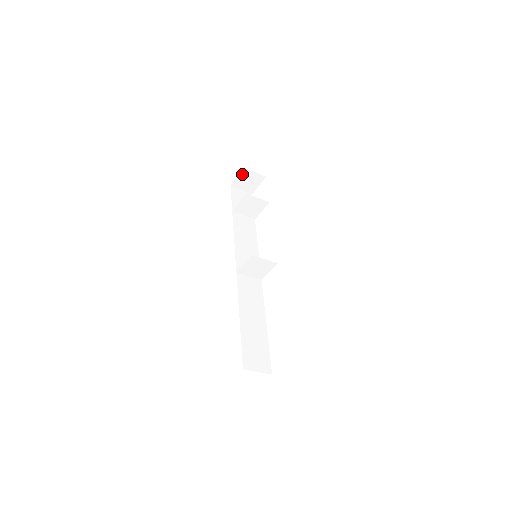
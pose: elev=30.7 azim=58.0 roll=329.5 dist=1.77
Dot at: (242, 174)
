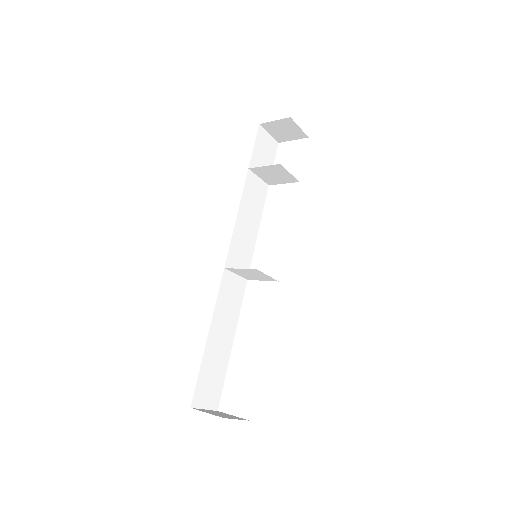
Dot at: (283, 121)
